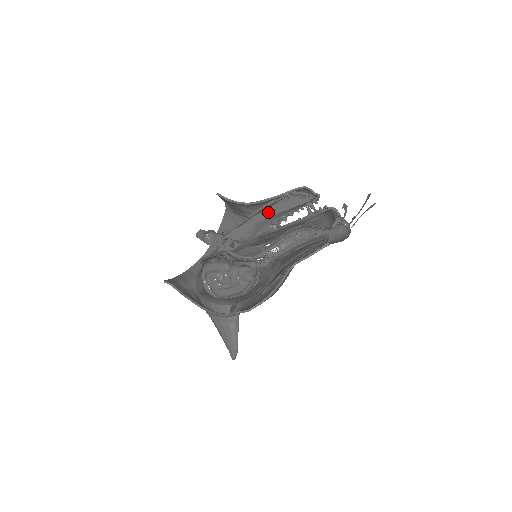
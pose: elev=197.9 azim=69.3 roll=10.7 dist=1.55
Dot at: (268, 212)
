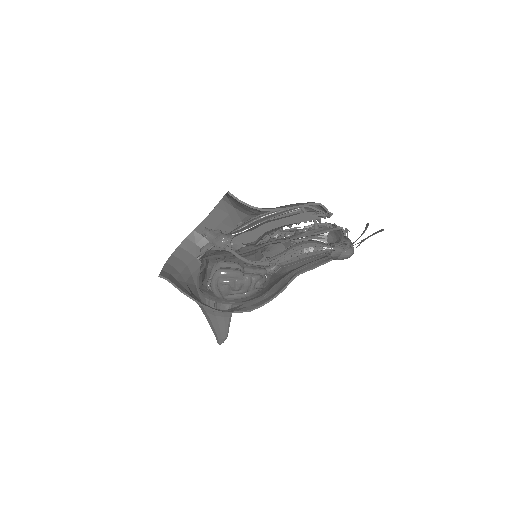
Dot at: (281, 222)
